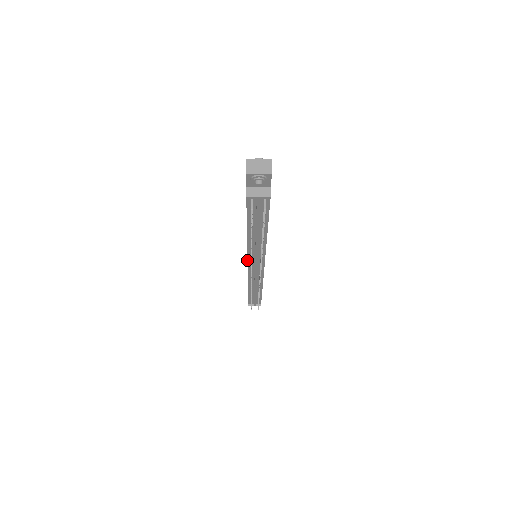
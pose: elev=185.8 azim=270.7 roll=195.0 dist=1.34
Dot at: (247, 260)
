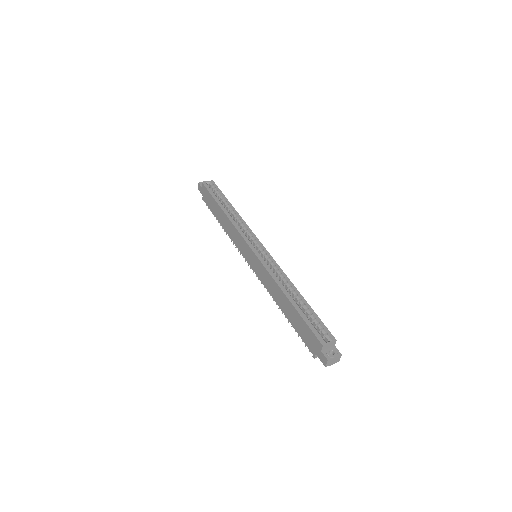
Dot at: occluded
